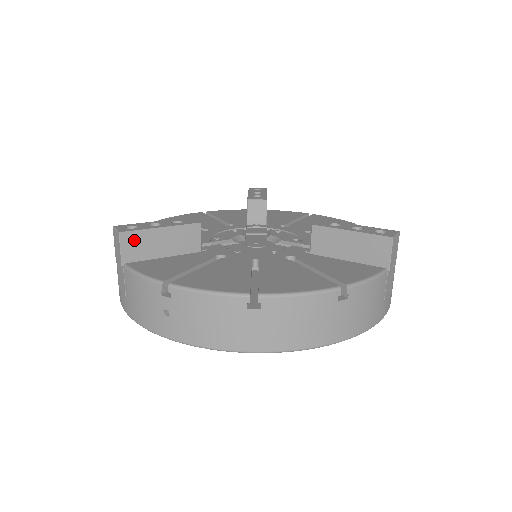
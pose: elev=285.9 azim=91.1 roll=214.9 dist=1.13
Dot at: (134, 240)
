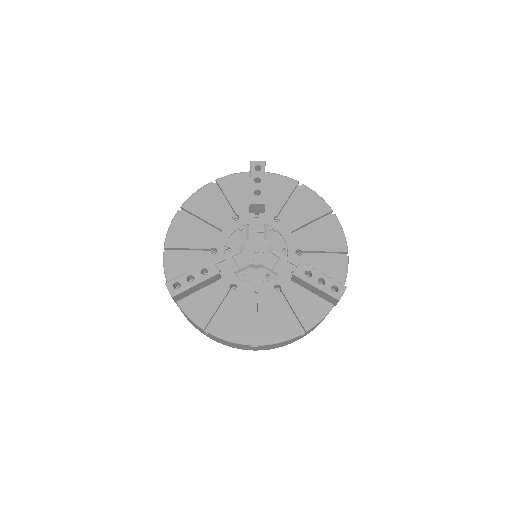
Dot at: (181, 295)
